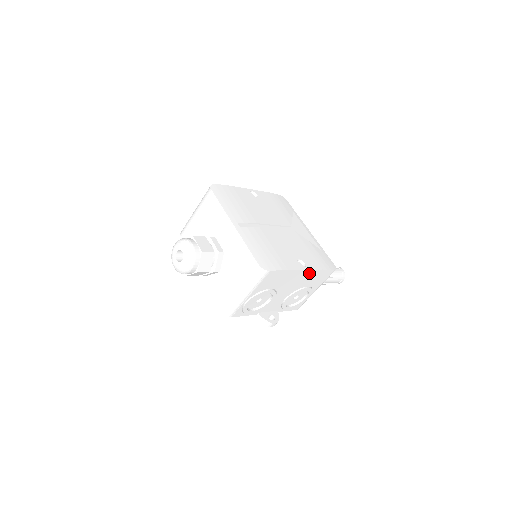
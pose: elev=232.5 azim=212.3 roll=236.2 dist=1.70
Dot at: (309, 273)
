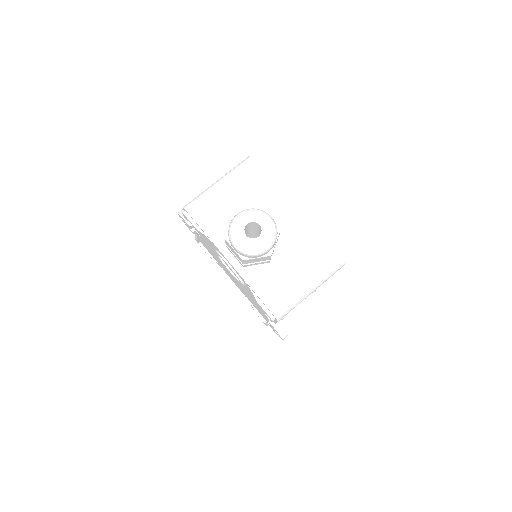
Dot at: occluded
